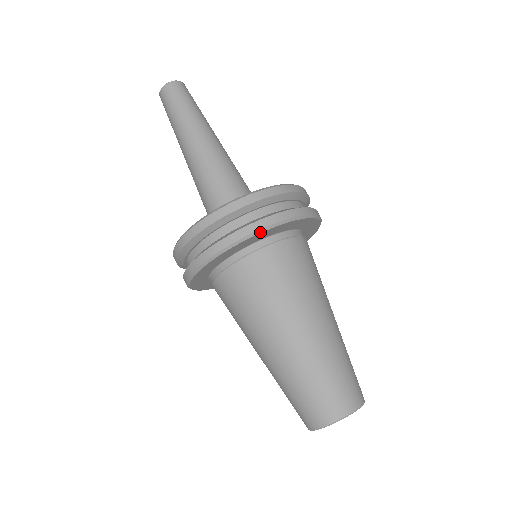
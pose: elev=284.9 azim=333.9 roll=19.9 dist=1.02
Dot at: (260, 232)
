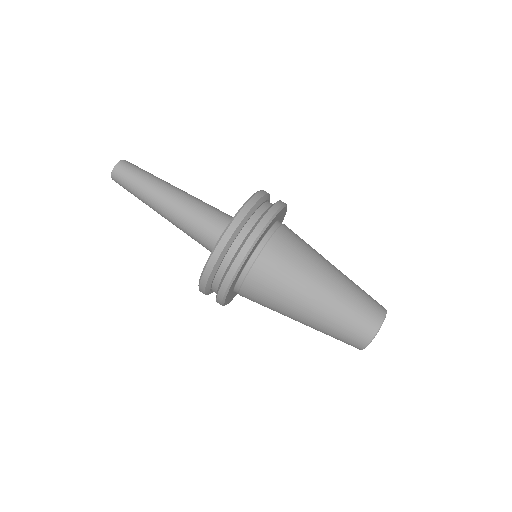
Dot at: (280, 211)
